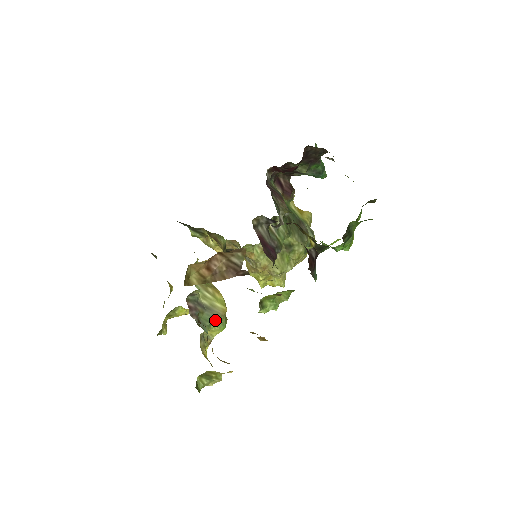
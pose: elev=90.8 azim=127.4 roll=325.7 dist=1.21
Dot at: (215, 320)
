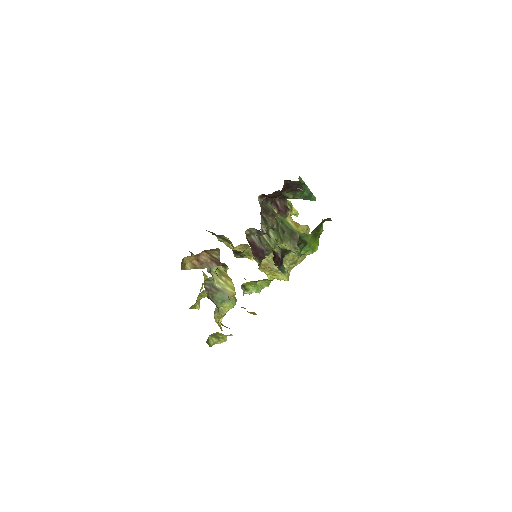
Dot at: (226, 299)
